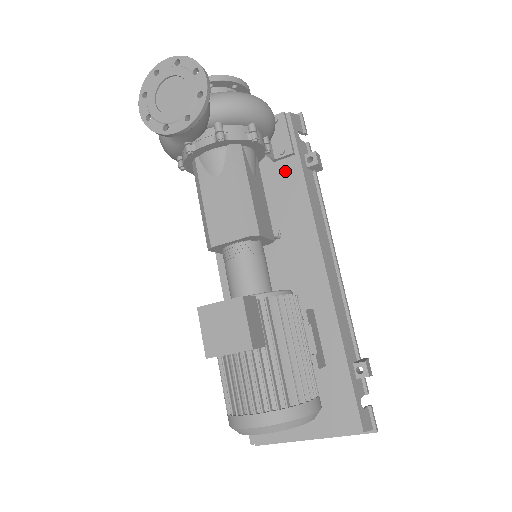
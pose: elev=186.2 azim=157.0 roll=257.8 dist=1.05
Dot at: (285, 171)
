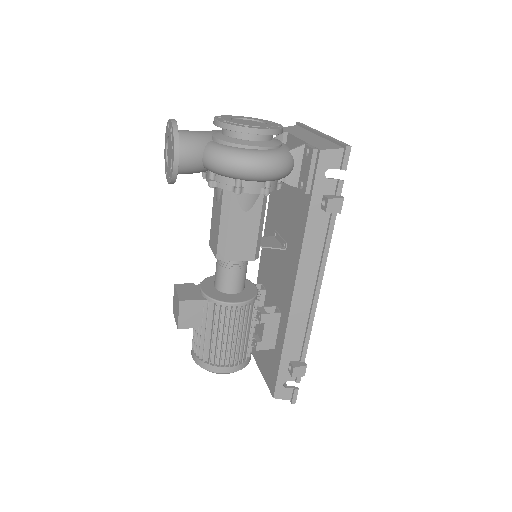
Dot at: (302, 202)
